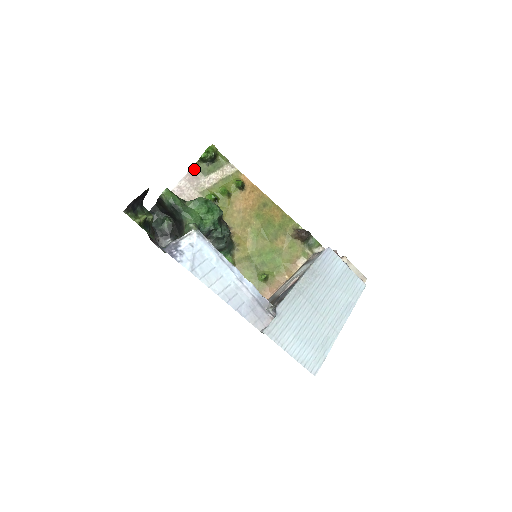
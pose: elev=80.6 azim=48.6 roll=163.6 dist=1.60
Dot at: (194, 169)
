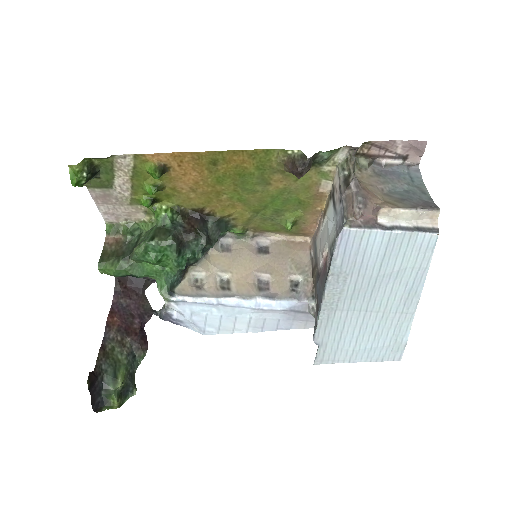
Dot at: (92, 191)
